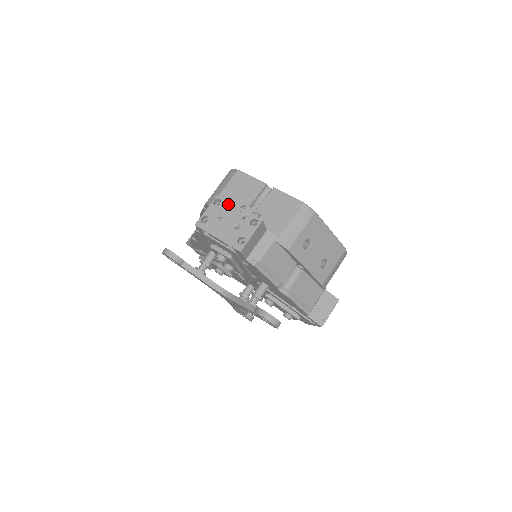
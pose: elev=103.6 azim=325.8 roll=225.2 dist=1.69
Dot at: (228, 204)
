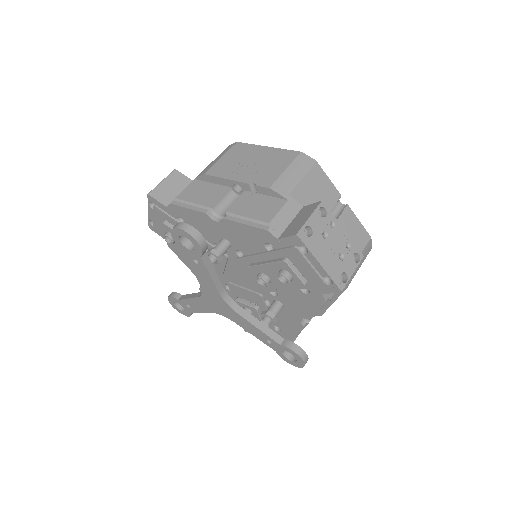
Dot at: (334, 220)
